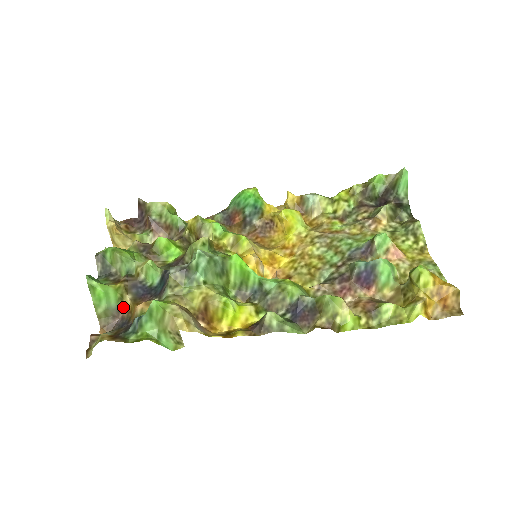
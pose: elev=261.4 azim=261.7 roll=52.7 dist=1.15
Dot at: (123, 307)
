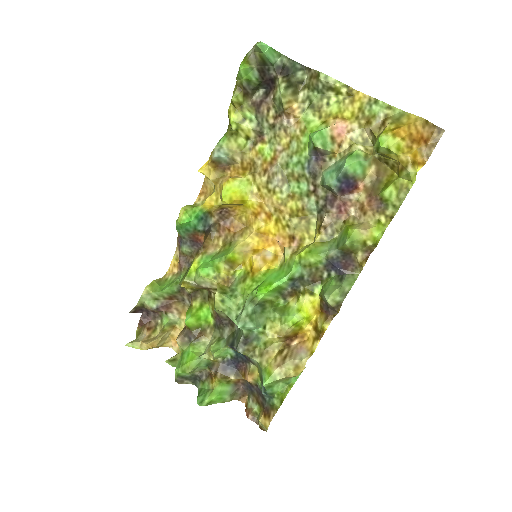
Dot at: (235, 382)
